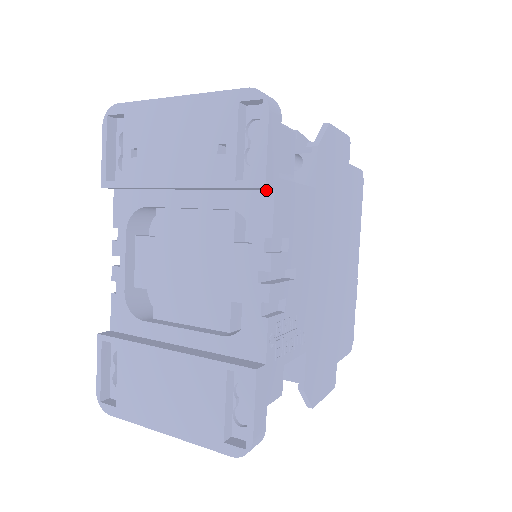
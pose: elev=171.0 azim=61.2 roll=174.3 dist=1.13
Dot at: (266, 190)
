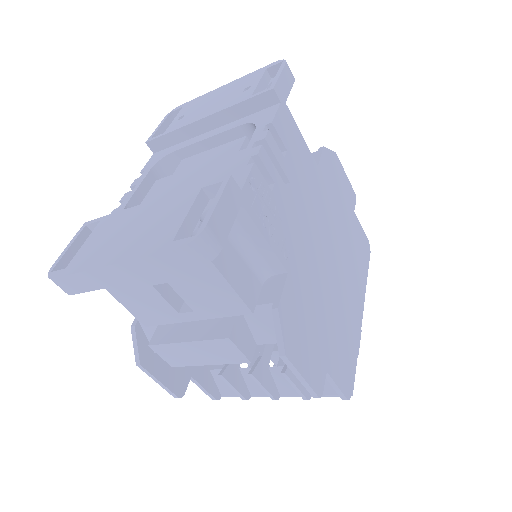
Dot at: (274, 105)
